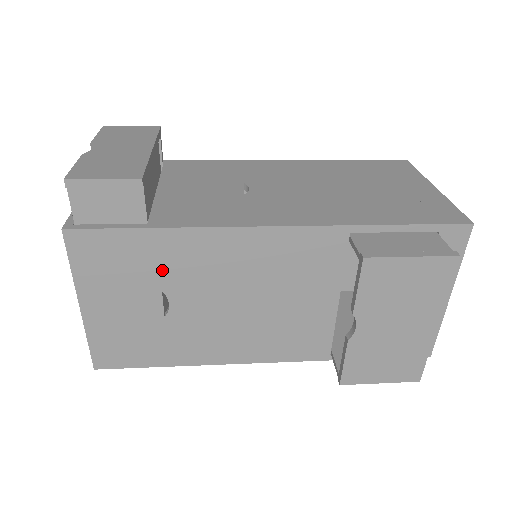
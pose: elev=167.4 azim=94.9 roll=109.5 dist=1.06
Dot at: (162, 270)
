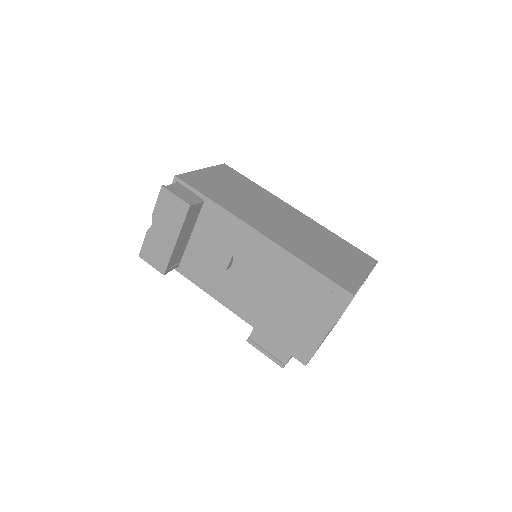
Dot at: occluded
